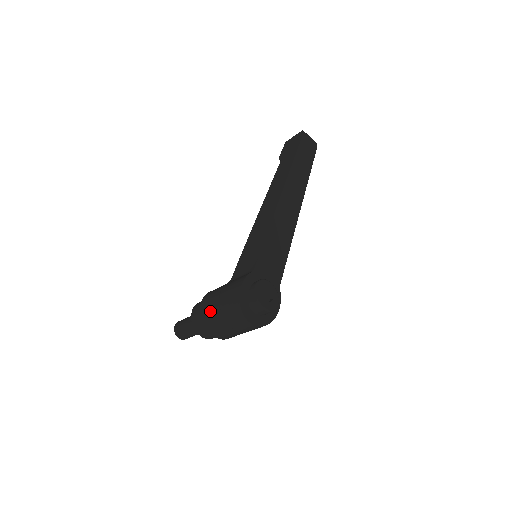
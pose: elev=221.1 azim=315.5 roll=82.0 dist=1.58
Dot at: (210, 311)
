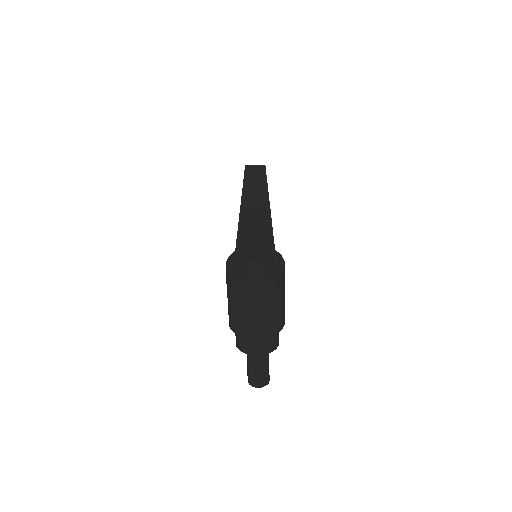
Dot at: (230, 315)
